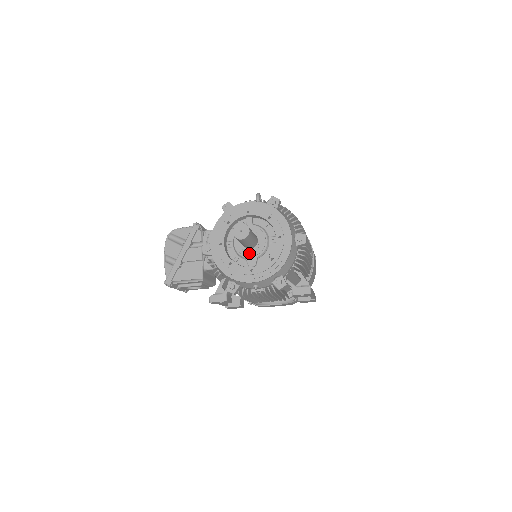
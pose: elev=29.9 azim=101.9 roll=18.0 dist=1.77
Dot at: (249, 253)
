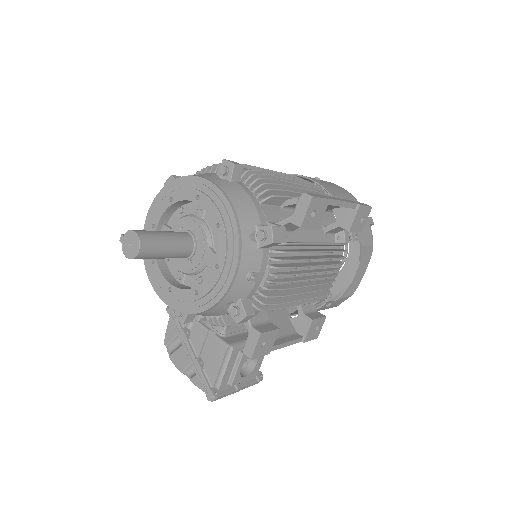
Dot at: (198, 256)
